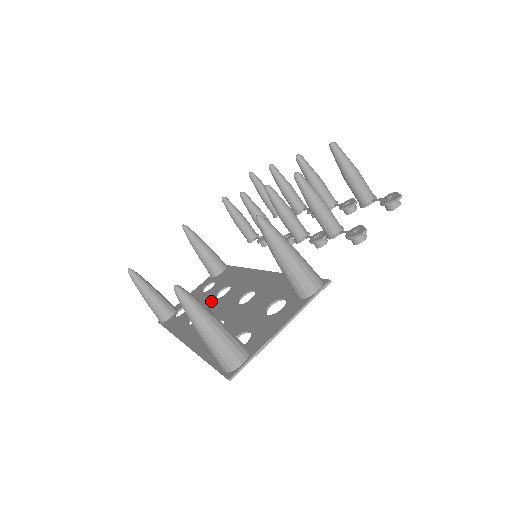
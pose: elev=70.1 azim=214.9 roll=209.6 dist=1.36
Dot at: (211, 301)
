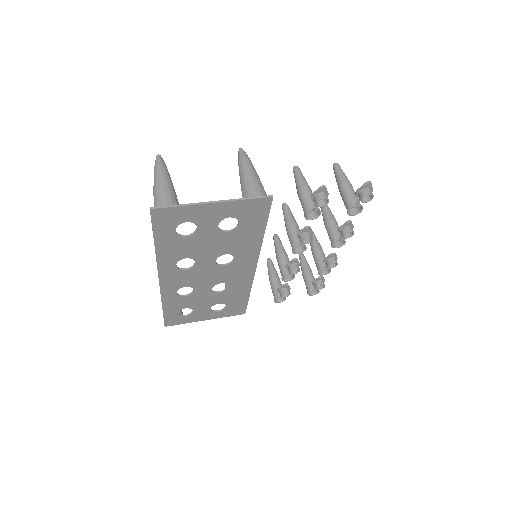
Dot at: (206, 289)
